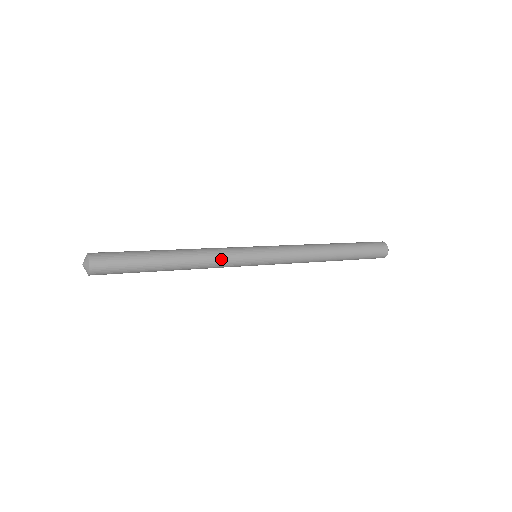
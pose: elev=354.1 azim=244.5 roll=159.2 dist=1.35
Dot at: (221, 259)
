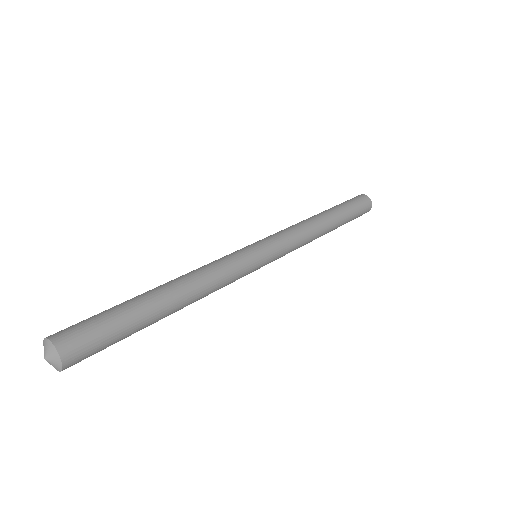
Dot at: (224, 286)
